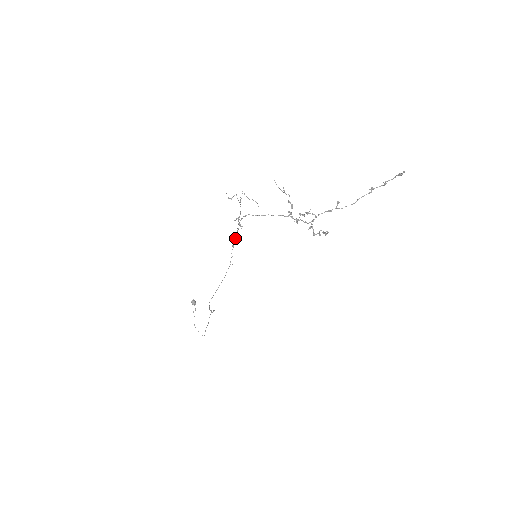
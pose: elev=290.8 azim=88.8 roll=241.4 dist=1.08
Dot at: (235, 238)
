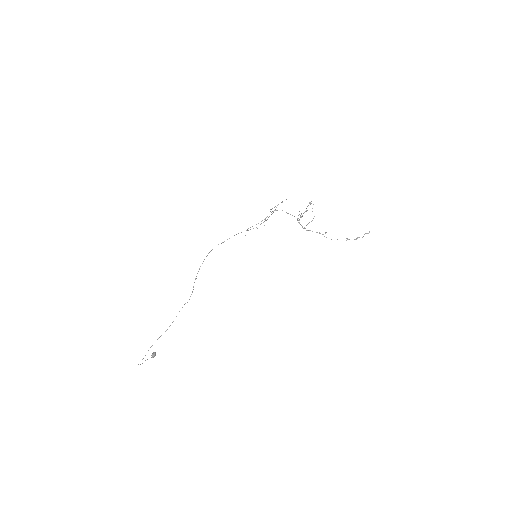
Dot at: occluded
